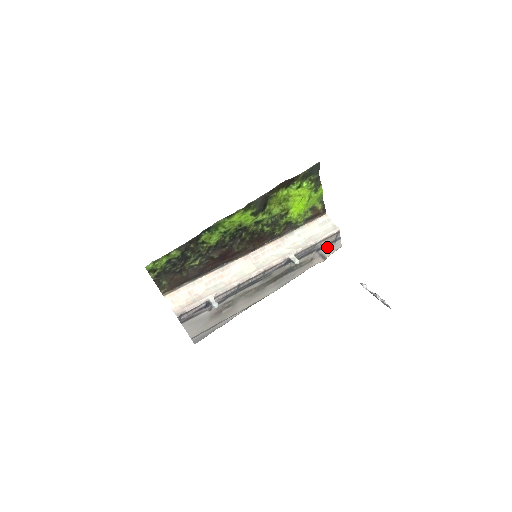
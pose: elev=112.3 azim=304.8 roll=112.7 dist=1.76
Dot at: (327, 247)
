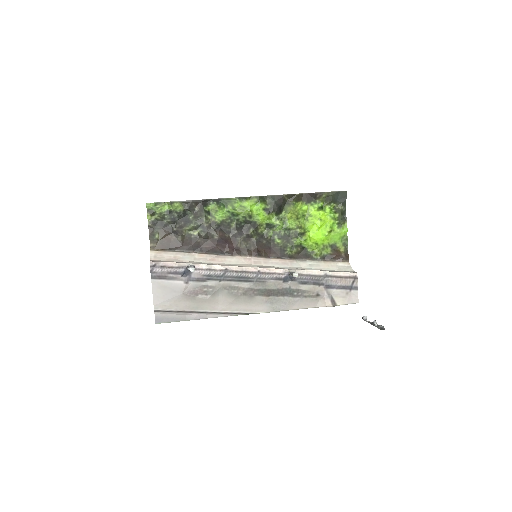
Dot at: (339, 290)
